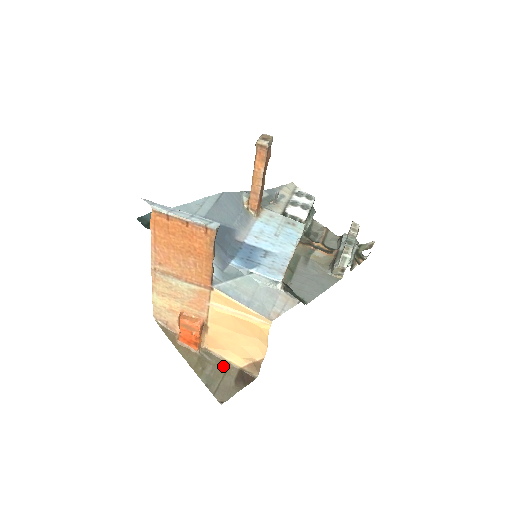
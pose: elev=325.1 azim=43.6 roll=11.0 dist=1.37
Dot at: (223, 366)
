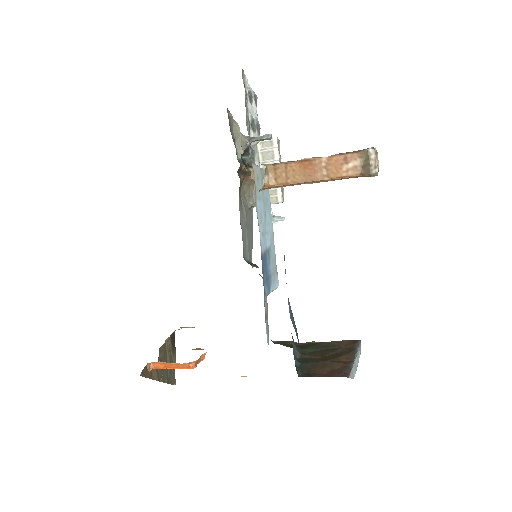
Dot at: (166, 348)
